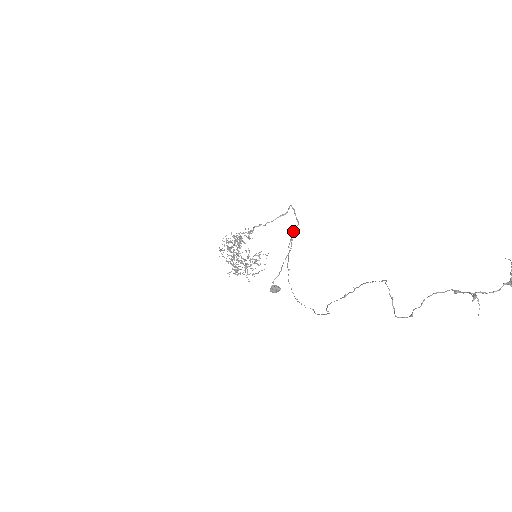
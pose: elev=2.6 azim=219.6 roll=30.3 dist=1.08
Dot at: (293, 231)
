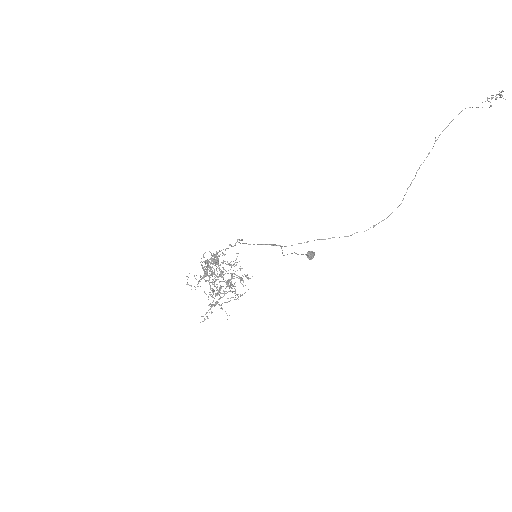
Dot at: (264, 244)
